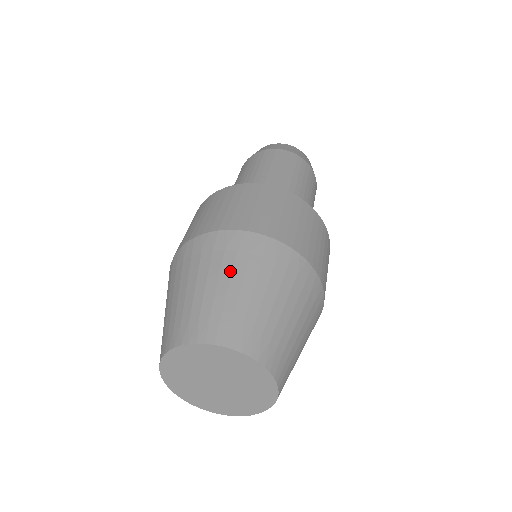
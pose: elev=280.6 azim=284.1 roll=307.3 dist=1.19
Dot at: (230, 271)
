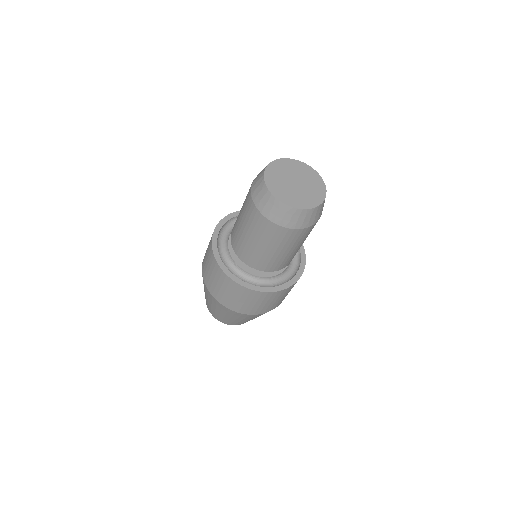
Dot at: (230, 317)
